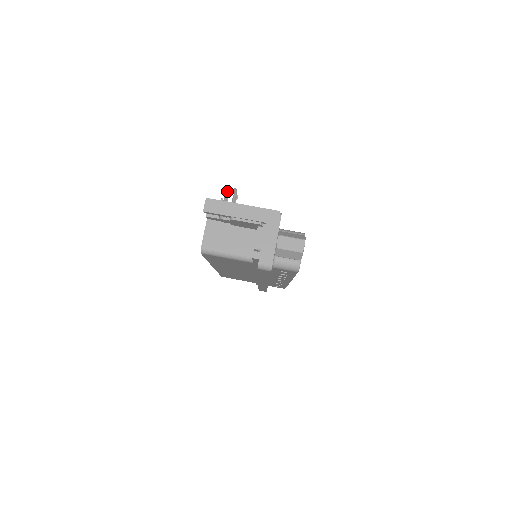
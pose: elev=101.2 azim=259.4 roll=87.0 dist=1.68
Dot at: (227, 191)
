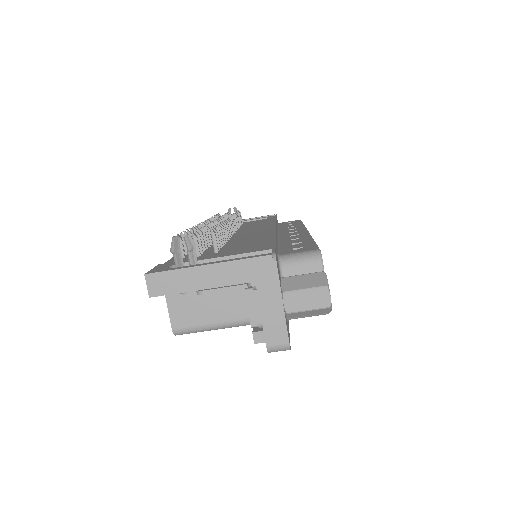
Dot at: (174, 246)
